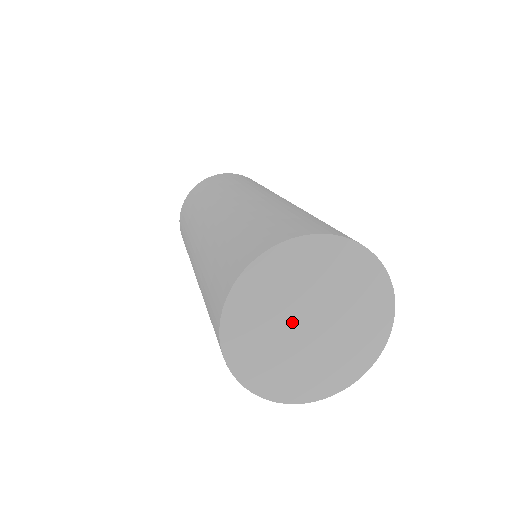
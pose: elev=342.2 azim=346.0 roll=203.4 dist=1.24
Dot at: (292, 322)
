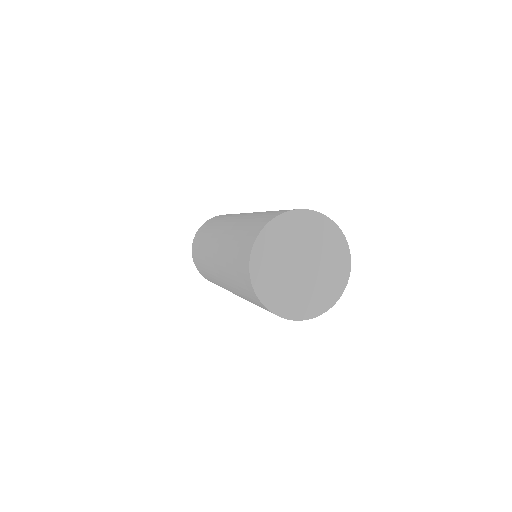
Dot at: (294, 275)
